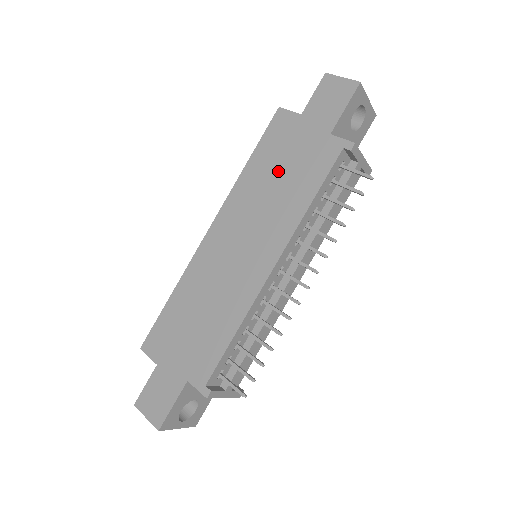
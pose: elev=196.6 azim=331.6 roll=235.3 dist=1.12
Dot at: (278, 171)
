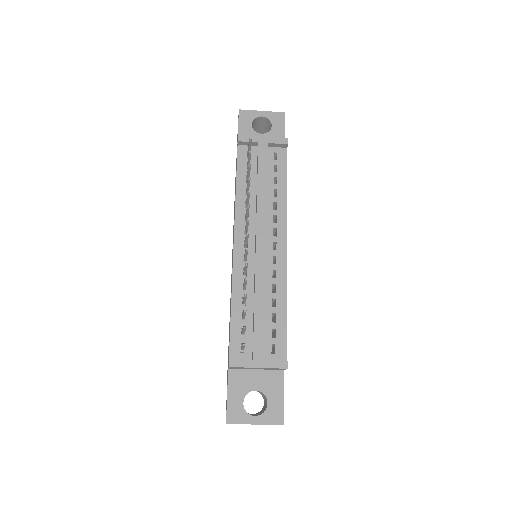
Dot at: occluded
